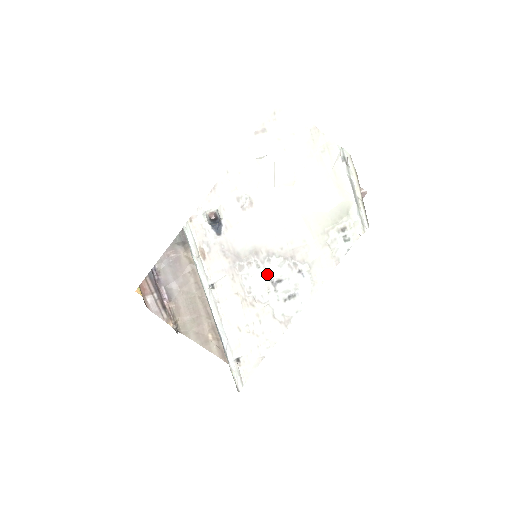
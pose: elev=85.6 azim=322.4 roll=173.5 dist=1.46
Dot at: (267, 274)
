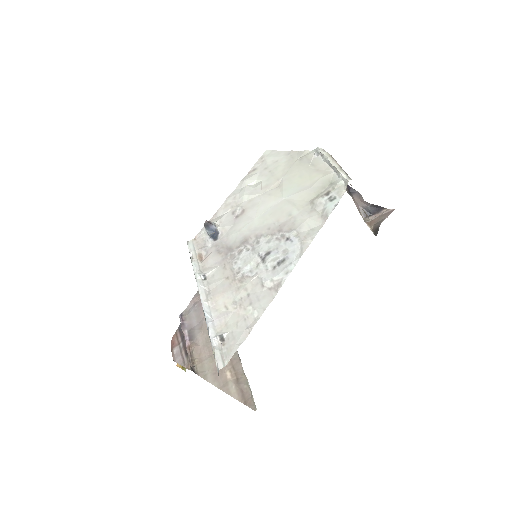
Dot at: (255, 252)
